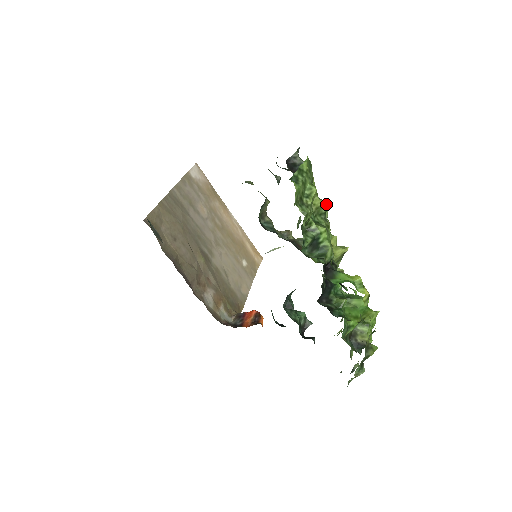
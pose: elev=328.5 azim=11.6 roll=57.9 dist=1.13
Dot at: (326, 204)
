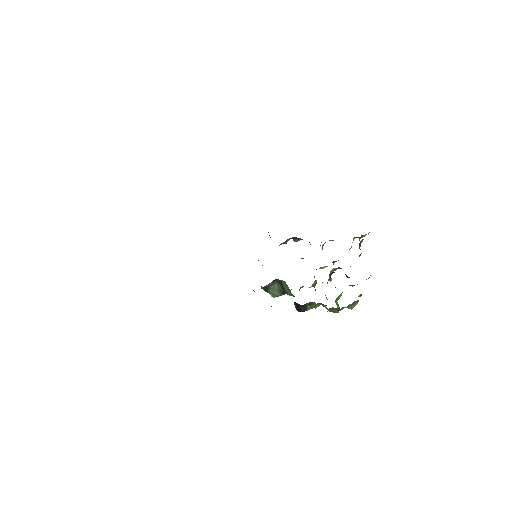
Dot at: (351, 247)
